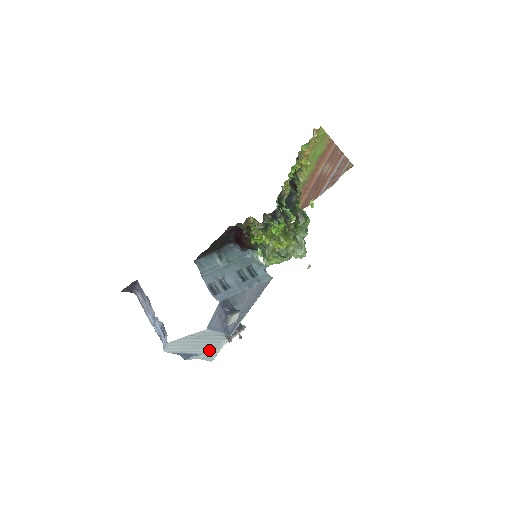
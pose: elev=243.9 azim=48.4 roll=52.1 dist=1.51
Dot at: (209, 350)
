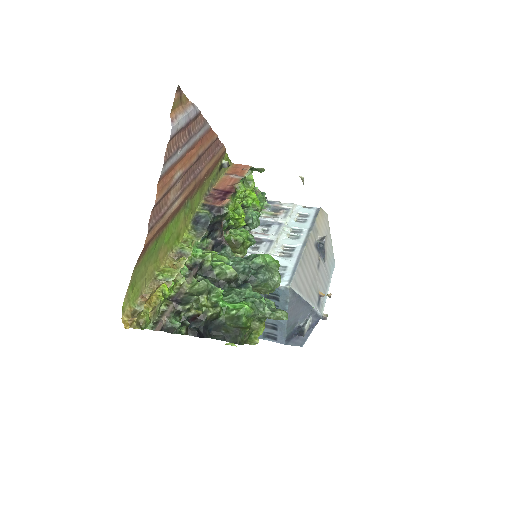
Dot at: occluded
